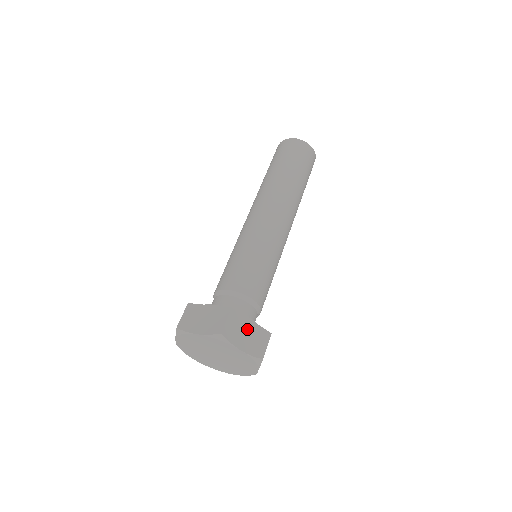
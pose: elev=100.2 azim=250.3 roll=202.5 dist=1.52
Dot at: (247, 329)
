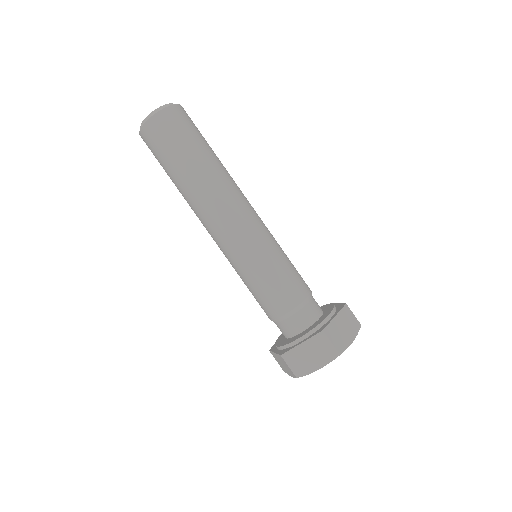
Dot at: (340, 326)
